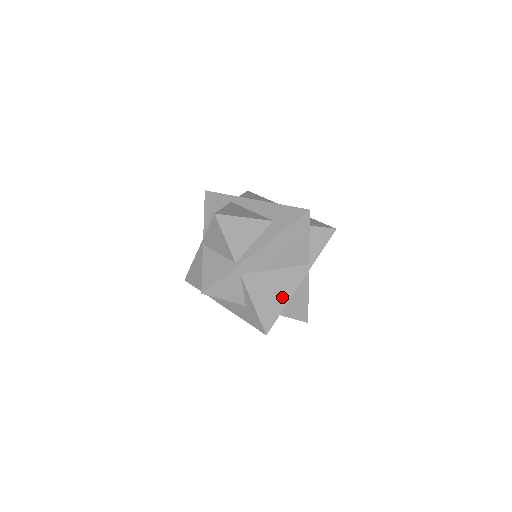
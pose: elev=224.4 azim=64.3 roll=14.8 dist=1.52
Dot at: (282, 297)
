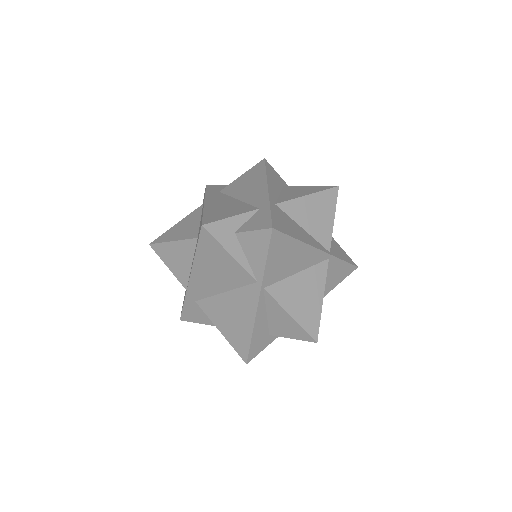
Dot at: (244, 323)
